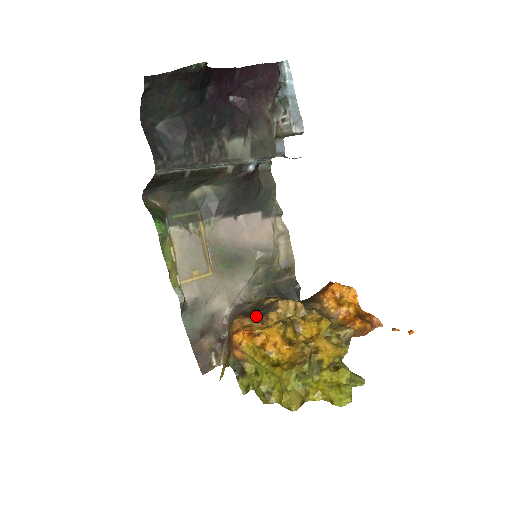
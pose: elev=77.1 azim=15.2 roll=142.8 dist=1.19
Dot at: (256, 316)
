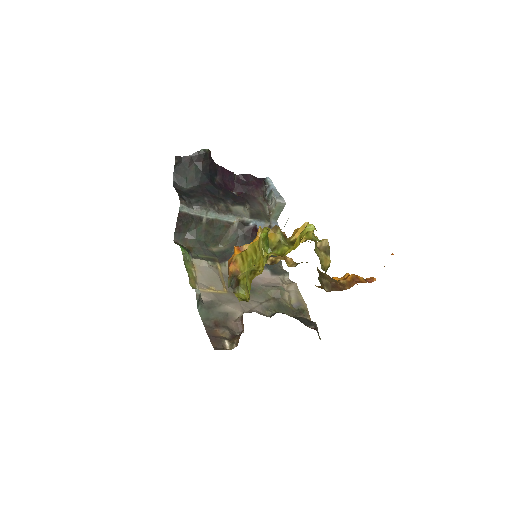
Dot at: occluded
